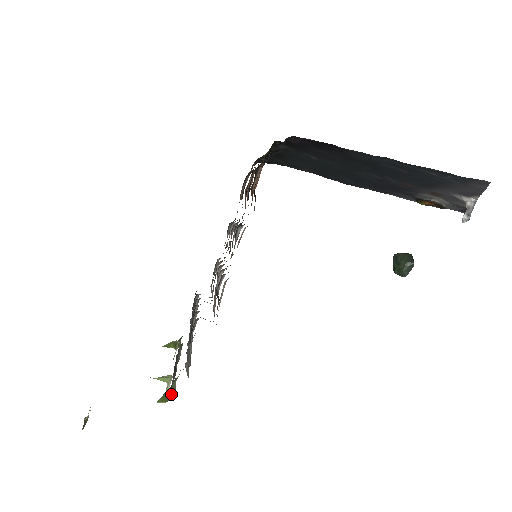
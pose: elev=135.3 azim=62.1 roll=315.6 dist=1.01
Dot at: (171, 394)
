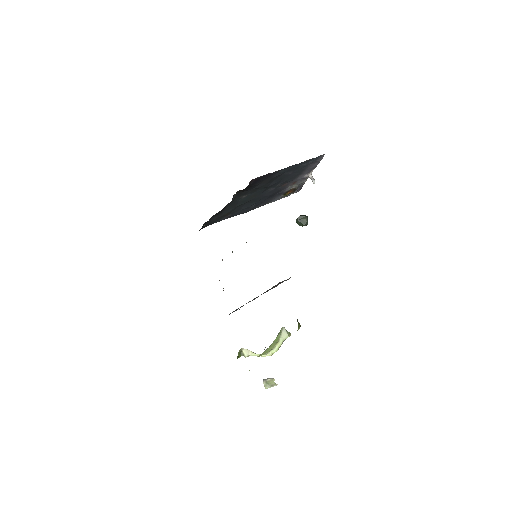
Dot at: occluded
